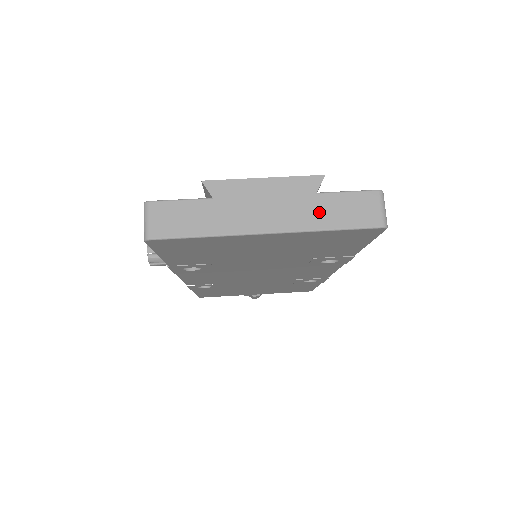
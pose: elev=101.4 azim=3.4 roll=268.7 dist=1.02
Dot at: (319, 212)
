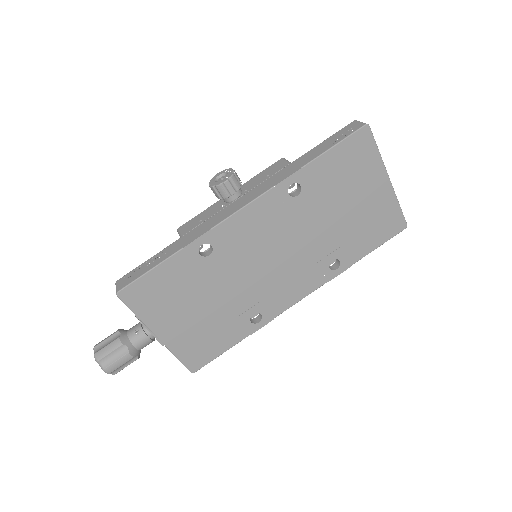
Dot at: occluded
